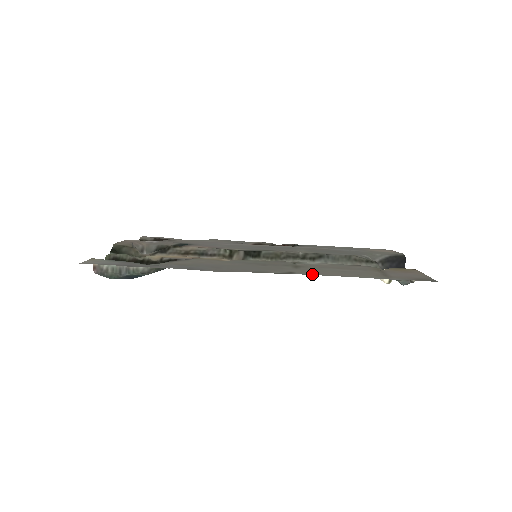
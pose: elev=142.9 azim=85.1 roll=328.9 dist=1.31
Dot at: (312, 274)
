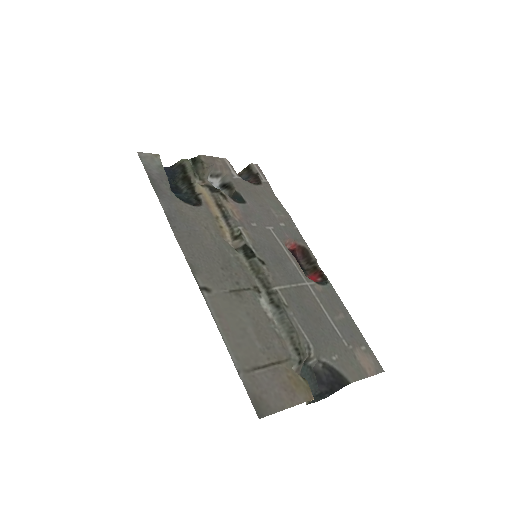
Dot at: (211, 307)
